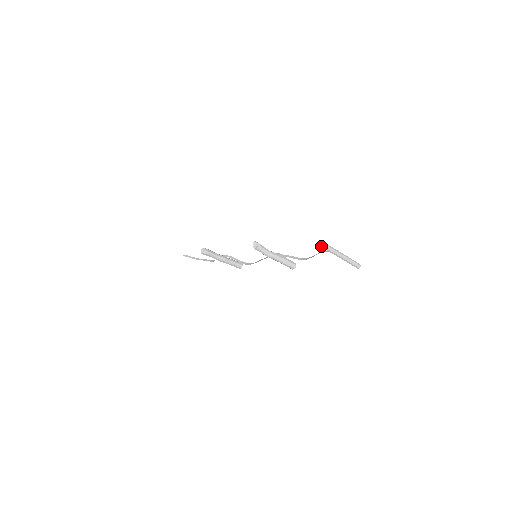
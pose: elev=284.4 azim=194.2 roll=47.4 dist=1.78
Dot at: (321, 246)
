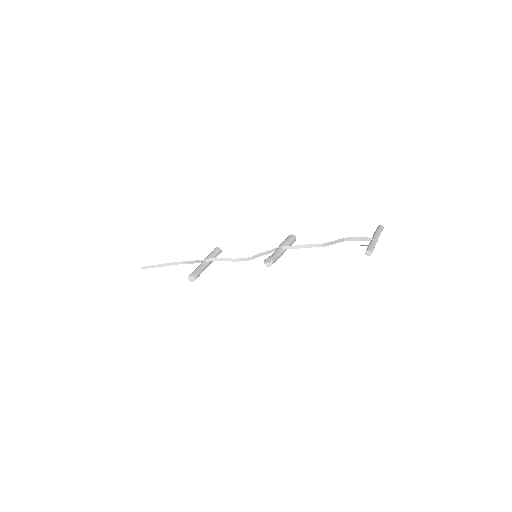
Dot at: occluded
